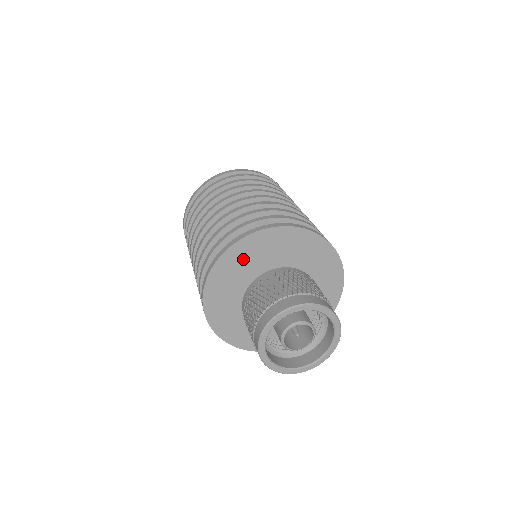
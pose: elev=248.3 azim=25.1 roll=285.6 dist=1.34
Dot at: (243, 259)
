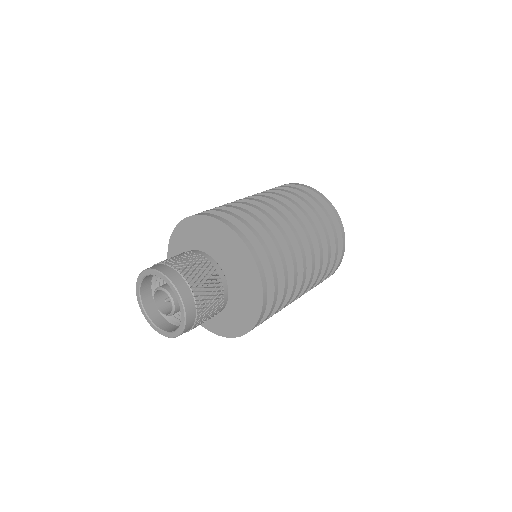
Dot at: (183, 243)
